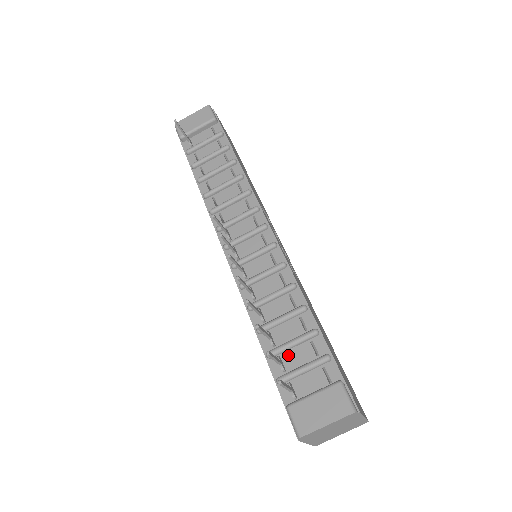
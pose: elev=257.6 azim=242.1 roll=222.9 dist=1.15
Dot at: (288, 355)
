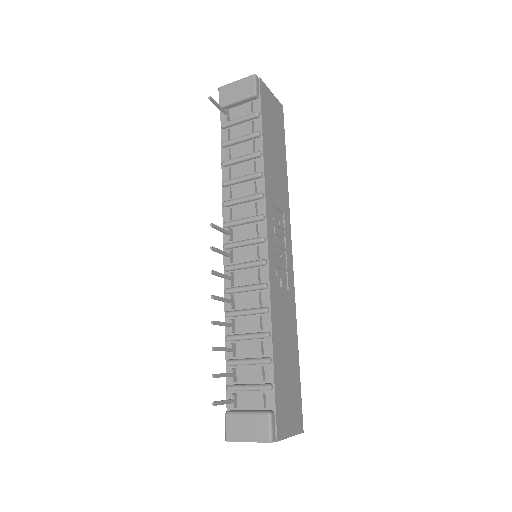
Dot at: (242, 369)
